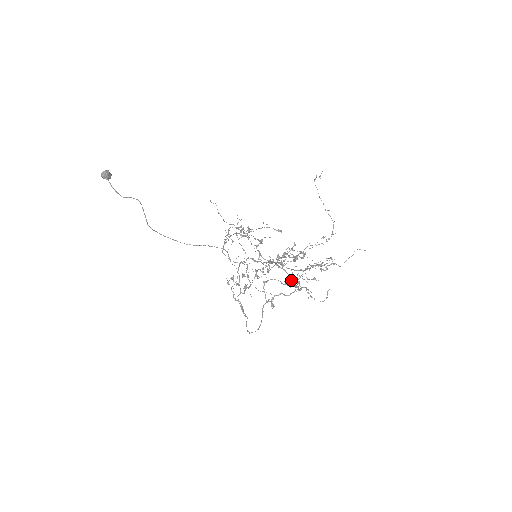
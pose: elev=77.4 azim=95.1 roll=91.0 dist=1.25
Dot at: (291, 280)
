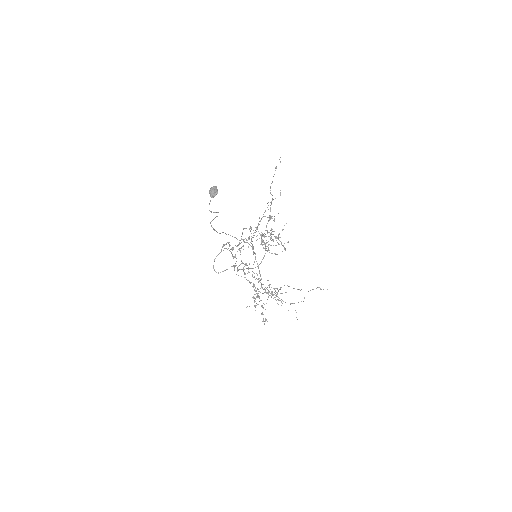
Dot at: occluded
